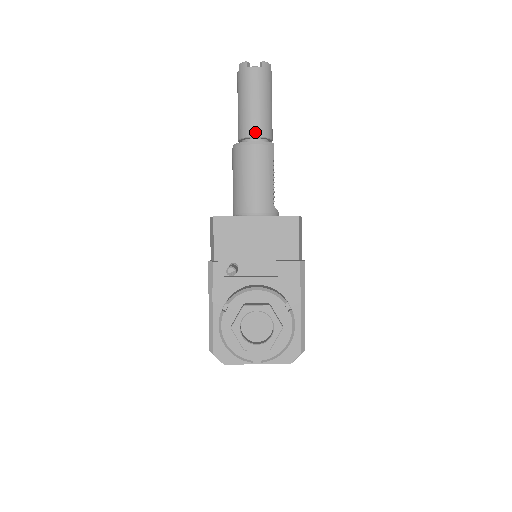
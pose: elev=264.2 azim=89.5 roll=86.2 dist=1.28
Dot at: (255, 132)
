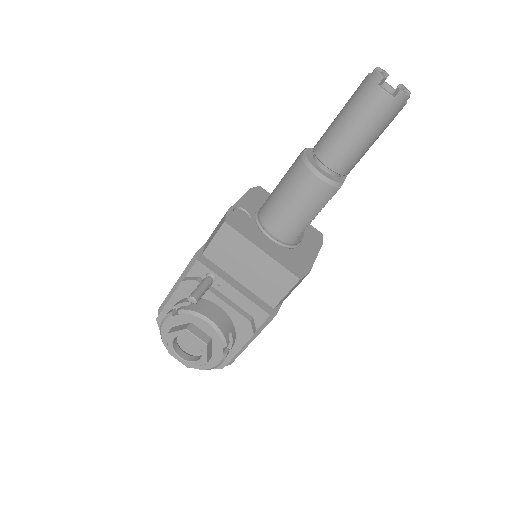
Dot at: (330, 162)
